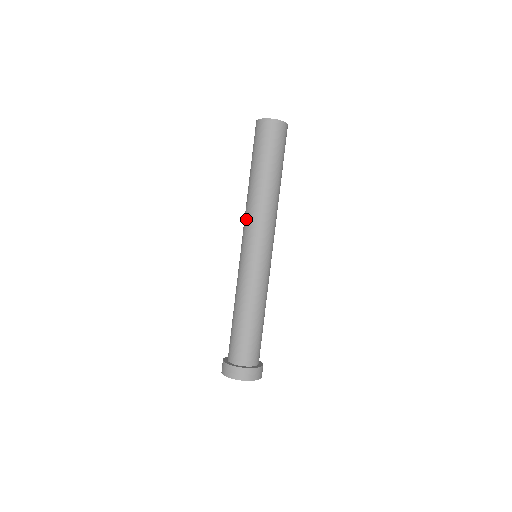
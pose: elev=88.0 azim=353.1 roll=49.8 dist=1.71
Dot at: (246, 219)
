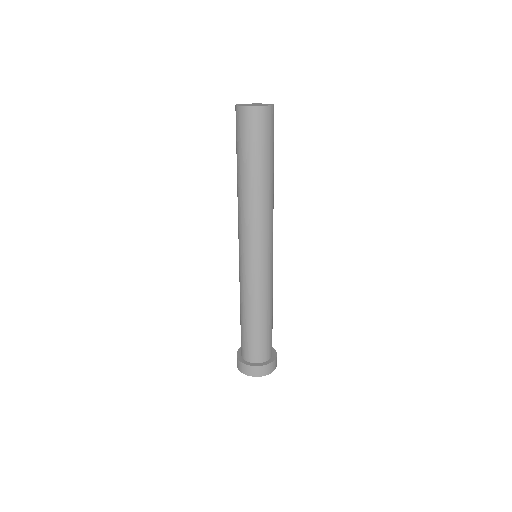
Dot at: (252, 225)
